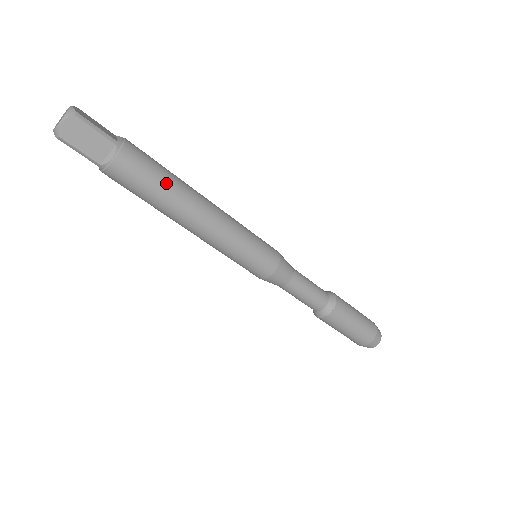
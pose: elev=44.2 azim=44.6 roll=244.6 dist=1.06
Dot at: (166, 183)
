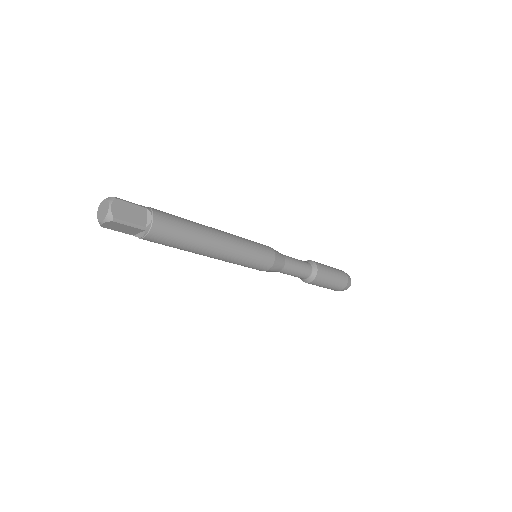
Dot at: (184, 243)
